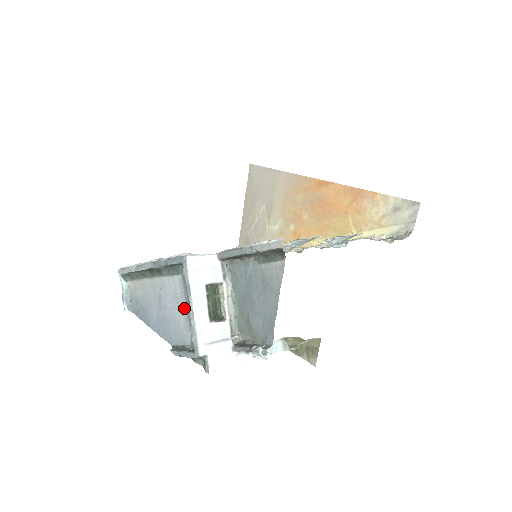
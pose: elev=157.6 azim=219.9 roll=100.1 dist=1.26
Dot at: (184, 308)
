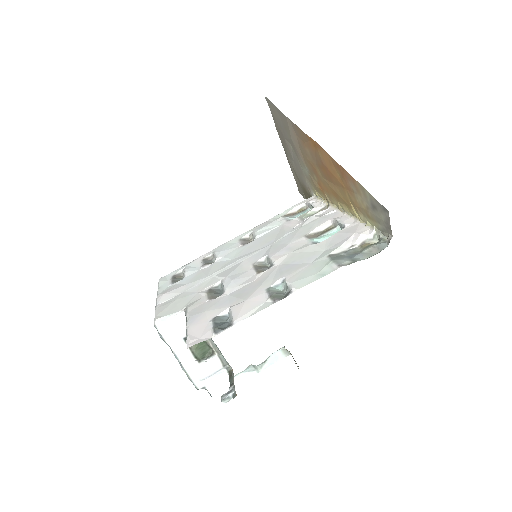
Dot at: occluded
